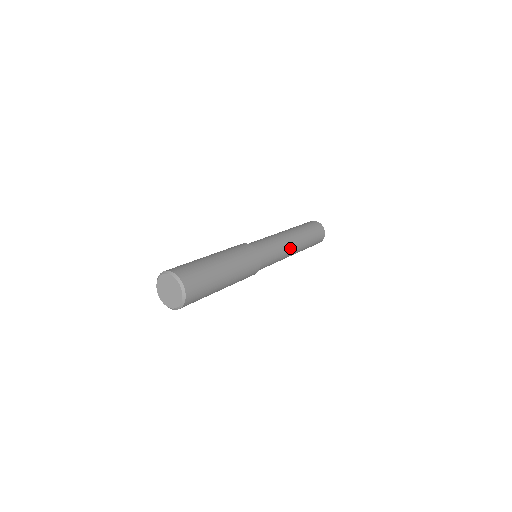
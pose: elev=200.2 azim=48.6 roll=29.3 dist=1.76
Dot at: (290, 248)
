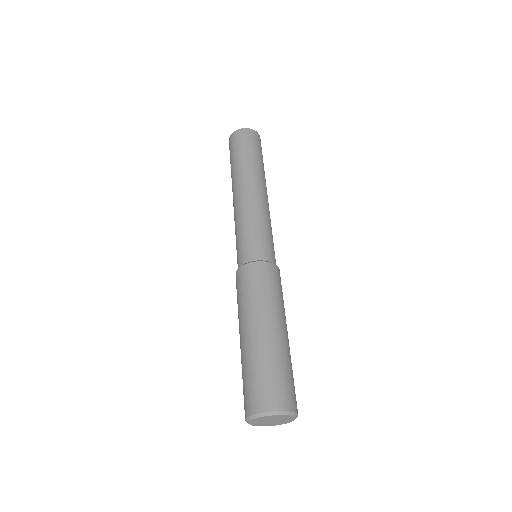
Dot at: occluded
